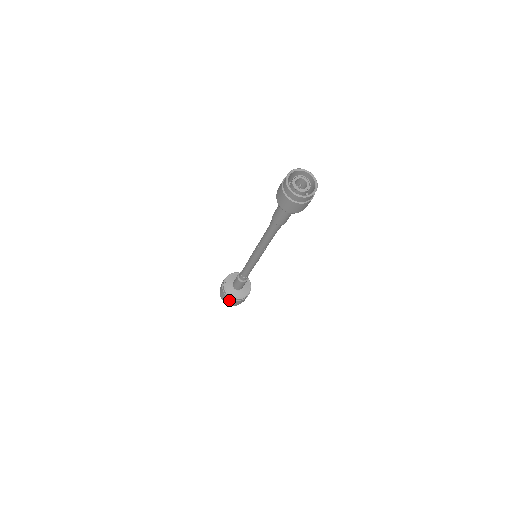
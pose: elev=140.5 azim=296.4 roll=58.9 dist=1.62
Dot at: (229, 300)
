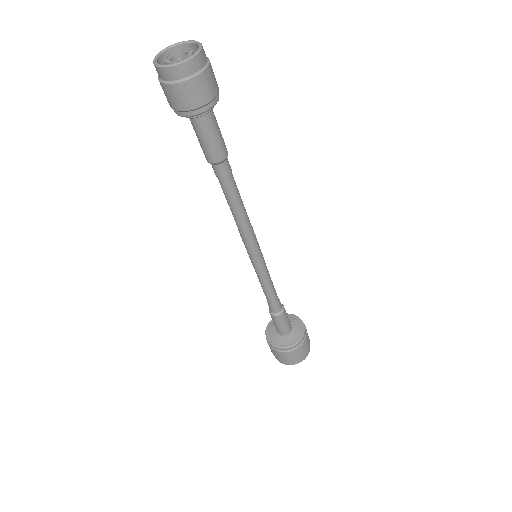
Dot at: (269, 346)
